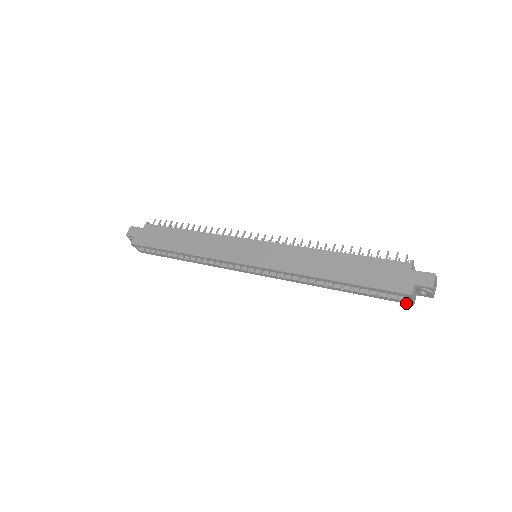
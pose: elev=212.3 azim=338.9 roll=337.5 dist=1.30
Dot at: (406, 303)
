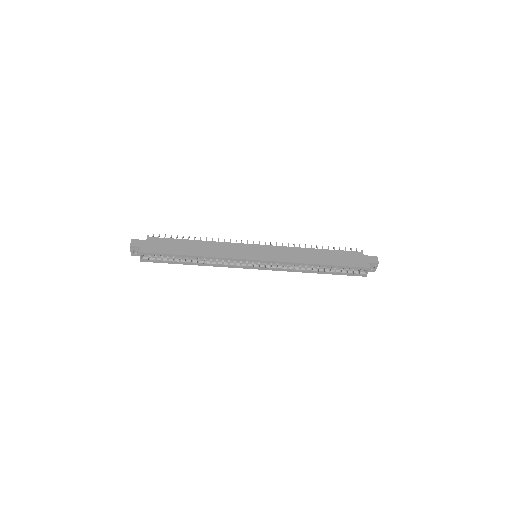
Dot at: (362, 276)
